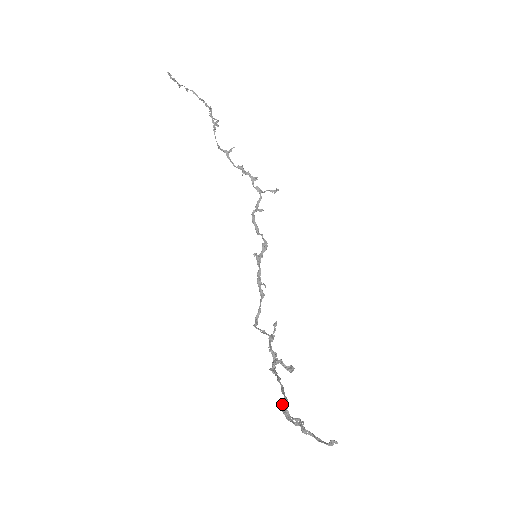
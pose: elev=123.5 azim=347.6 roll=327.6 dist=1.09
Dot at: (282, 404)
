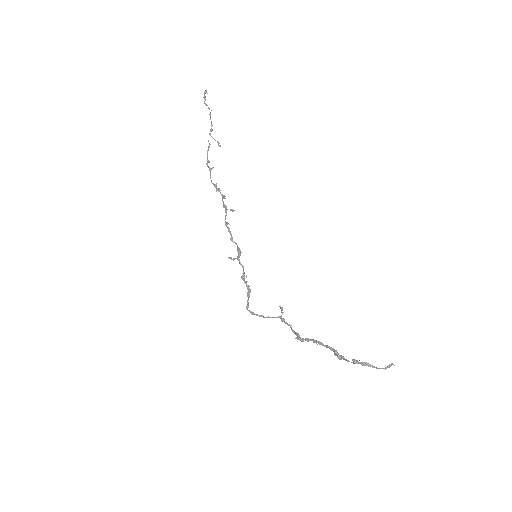
Dot at: (335, 354)
